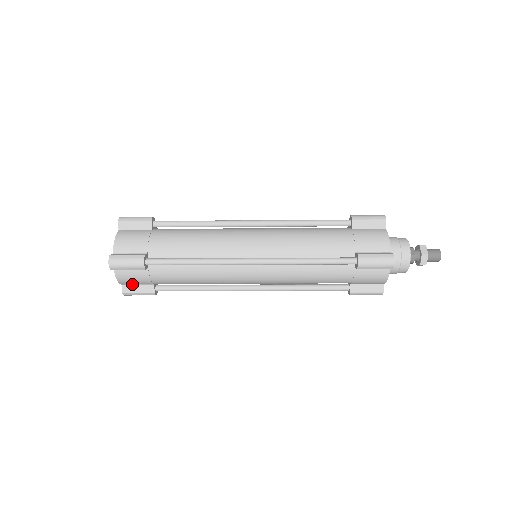
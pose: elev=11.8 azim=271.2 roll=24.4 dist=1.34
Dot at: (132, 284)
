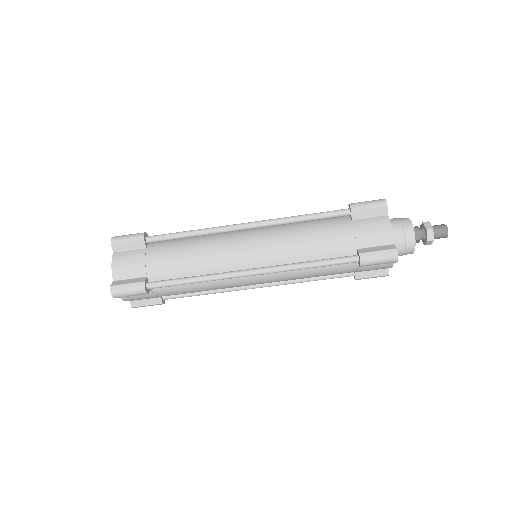
Dot at: (124, 279)
